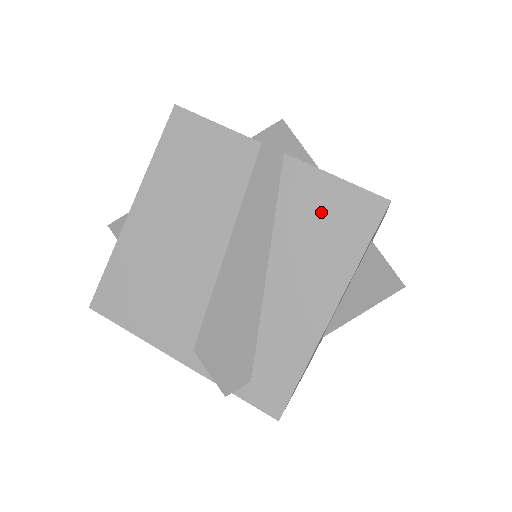
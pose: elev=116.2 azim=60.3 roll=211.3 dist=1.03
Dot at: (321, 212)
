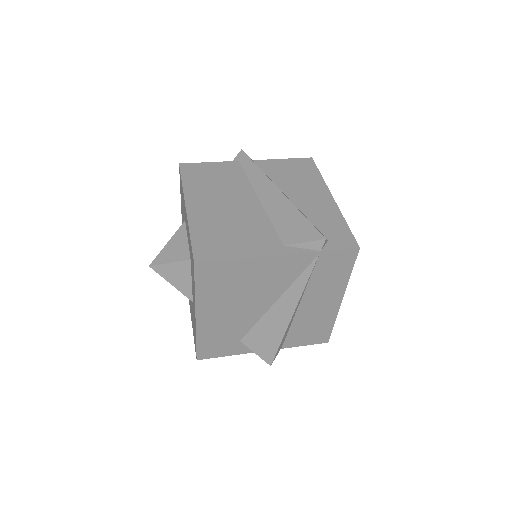
Dot at: (289, 170)
